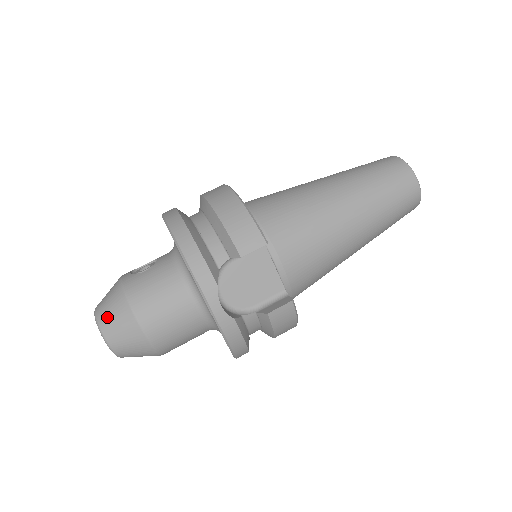
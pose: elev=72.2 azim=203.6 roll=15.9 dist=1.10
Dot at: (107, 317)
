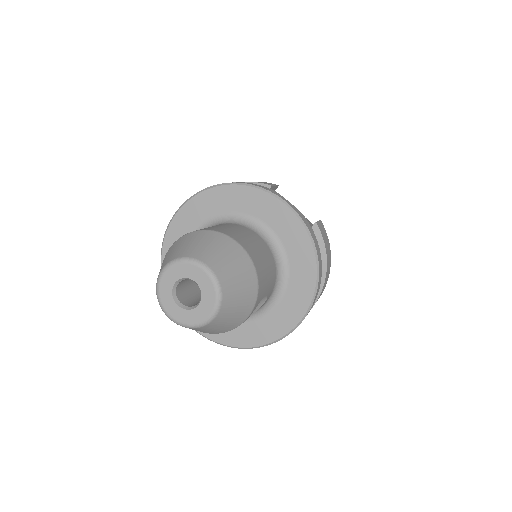
Dot at: (192, 248)
